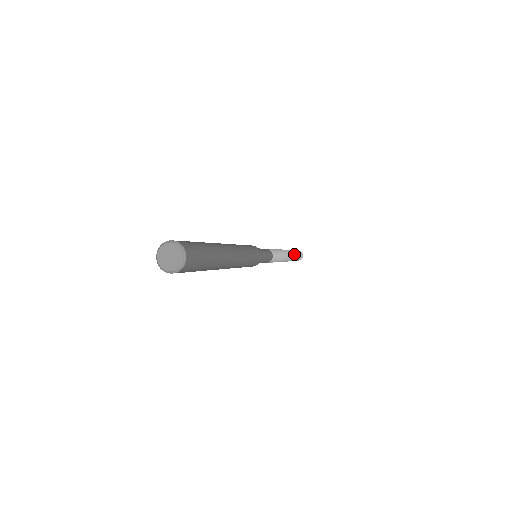
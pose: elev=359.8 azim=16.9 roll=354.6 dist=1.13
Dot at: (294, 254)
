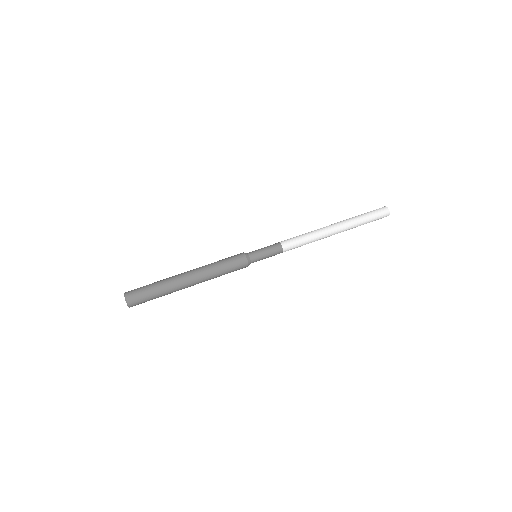
Dot at: (355, 227)
